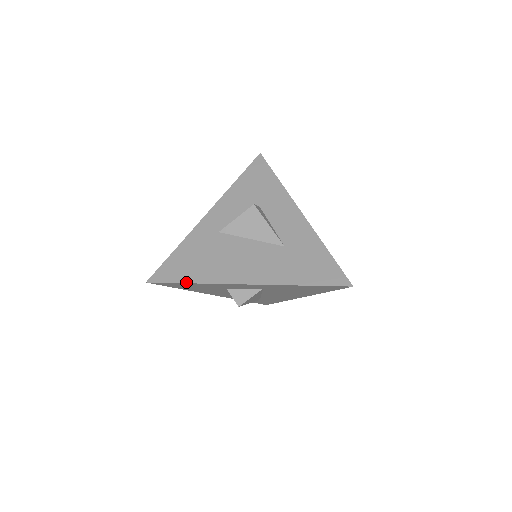
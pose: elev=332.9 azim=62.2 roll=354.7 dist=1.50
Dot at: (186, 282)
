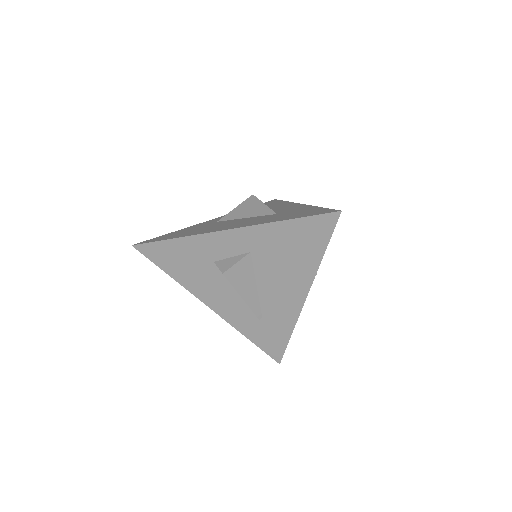
Dot at: (169, 239)
